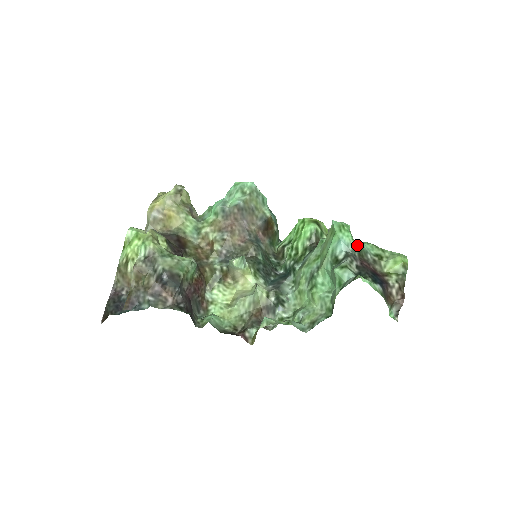
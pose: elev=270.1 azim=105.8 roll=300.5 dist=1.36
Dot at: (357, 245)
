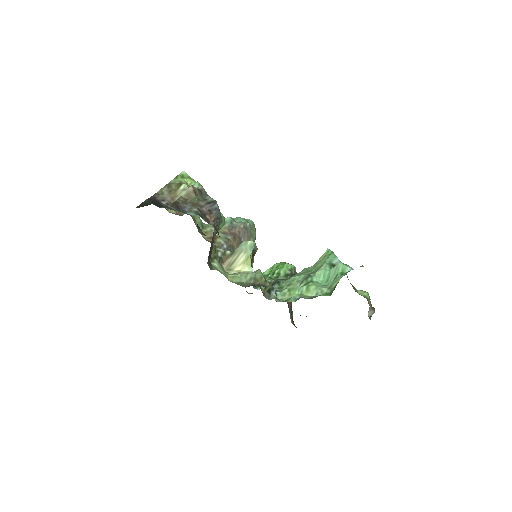
Dot at: occluded
